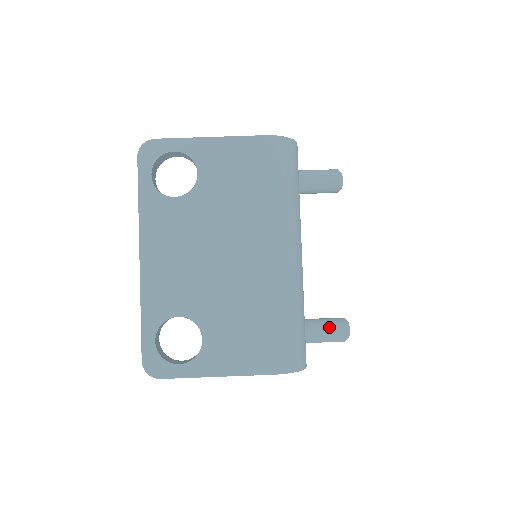
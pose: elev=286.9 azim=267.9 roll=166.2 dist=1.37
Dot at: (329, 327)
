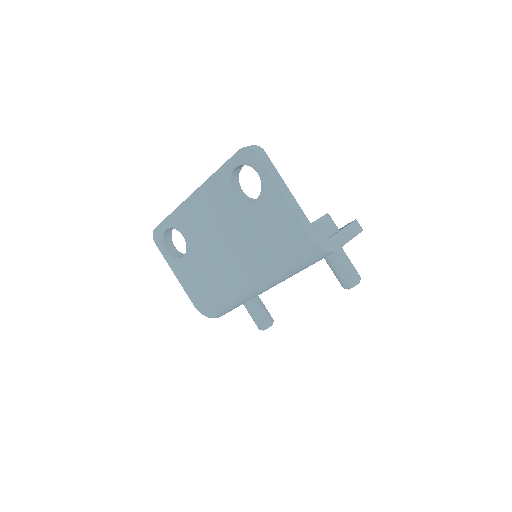
Dot at: (257, 317)
